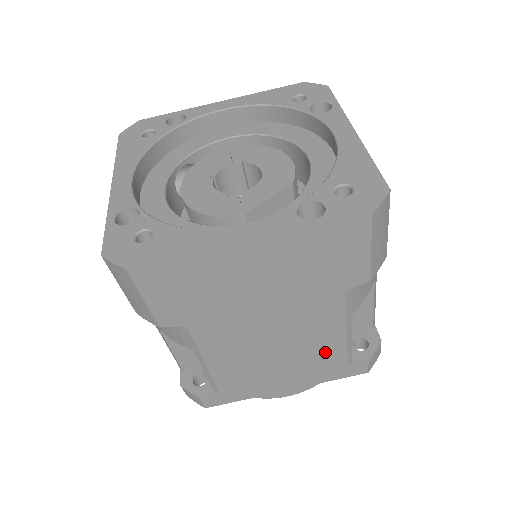
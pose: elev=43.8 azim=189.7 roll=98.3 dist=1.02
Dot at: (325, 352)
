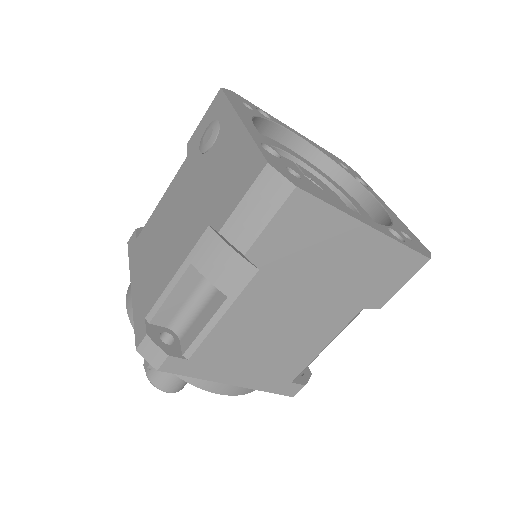
Dot at: (296, 358)
